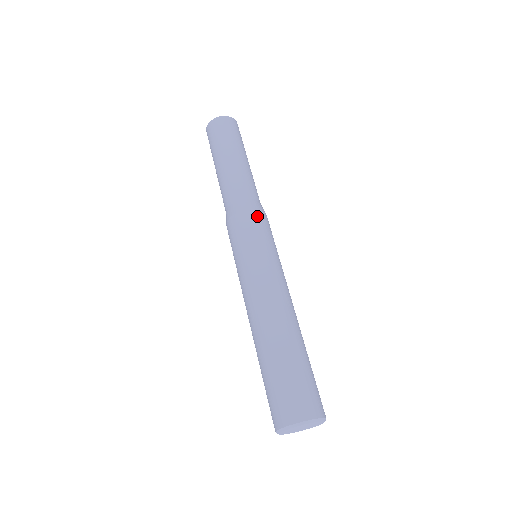
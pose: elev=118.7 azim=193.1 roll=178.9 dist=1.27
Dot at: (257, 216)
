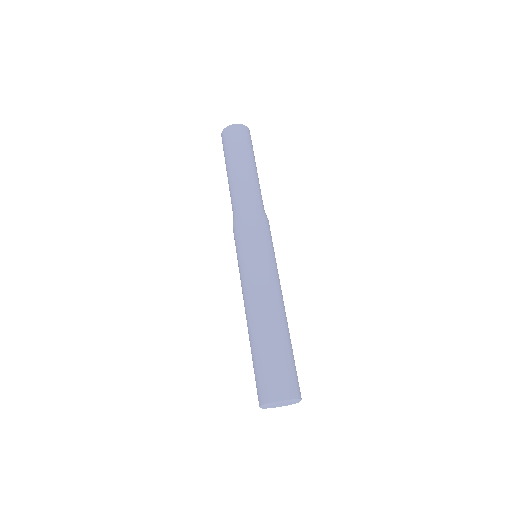
Dot at: (265, 223)
